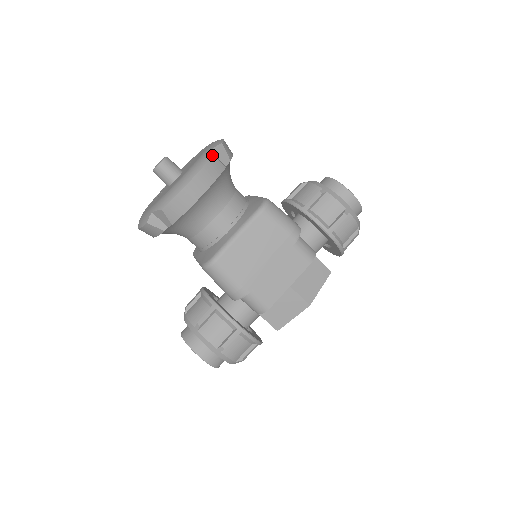
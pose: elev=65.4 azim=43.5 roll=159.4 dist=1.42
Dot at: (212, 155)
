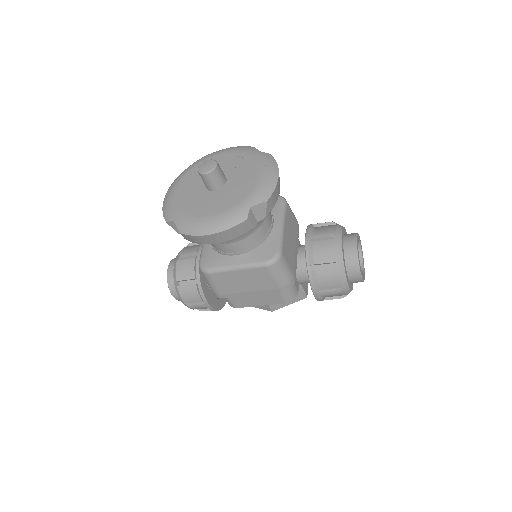
Dot at: (246, 219)
